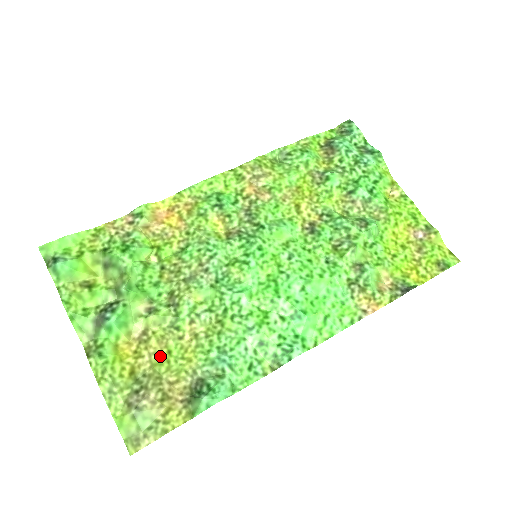
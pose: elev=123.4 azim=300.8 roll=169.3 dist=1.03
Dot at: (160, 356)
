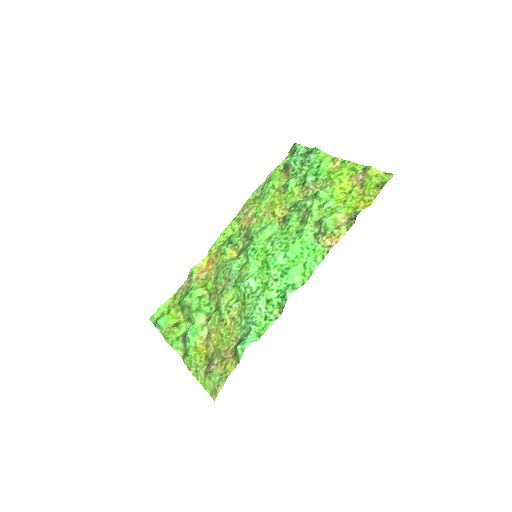
Dot at: (218, 340)
